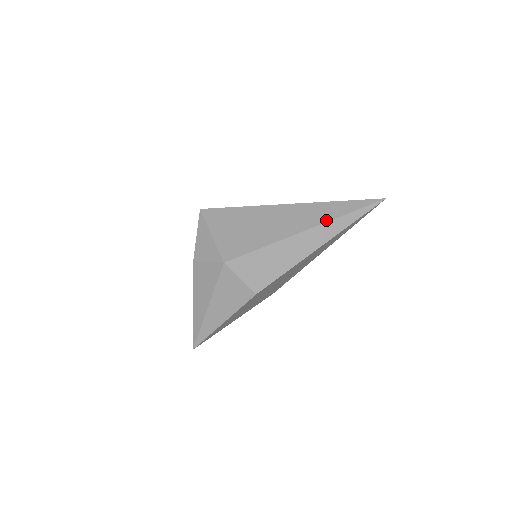
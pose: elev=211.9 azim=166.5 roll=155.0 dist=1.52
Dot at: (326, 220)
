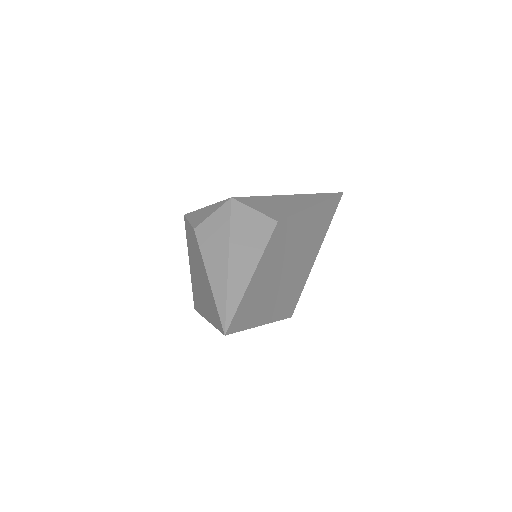
Dot at: (306, 194)
